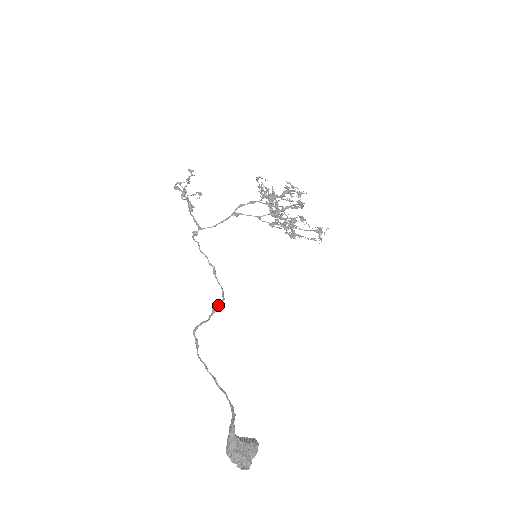
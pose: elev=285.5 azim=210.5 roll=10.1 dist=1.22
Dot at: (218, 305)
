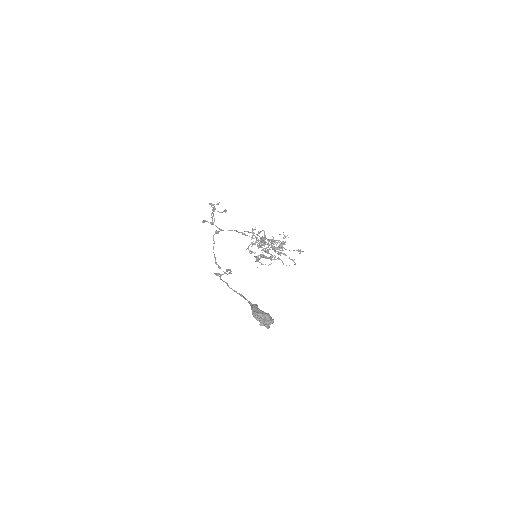
Dot at: (230, 269)
